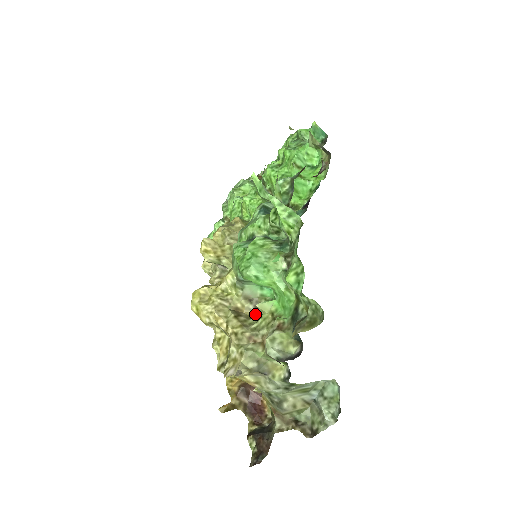
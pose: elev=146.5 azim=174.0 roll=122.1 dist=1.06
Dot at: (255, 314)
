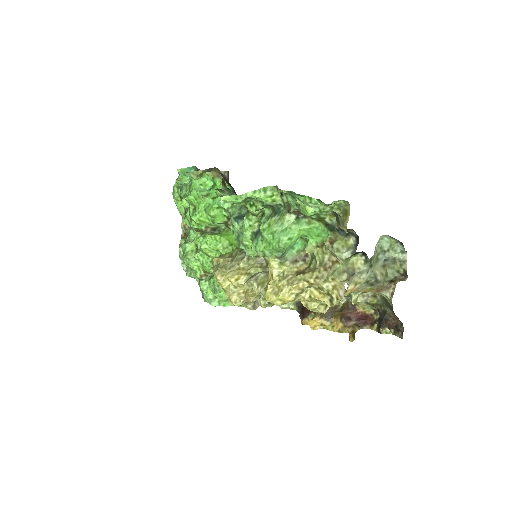
Dot at: (308, 263)
